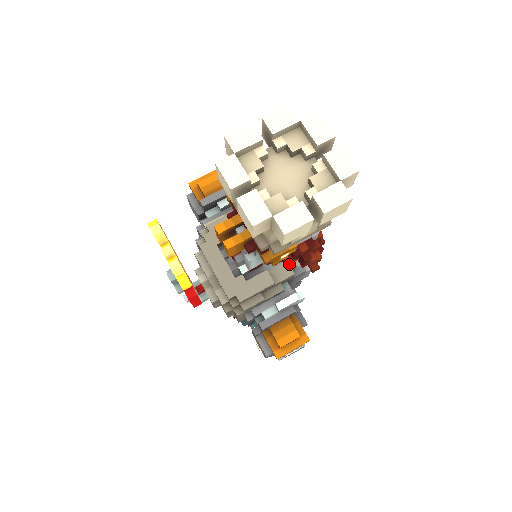
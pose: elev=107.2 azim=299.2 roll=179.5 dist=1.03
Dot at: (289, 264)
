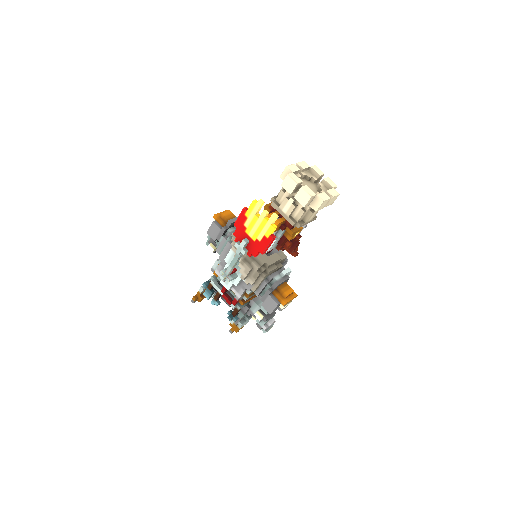
Dot at: occluded
